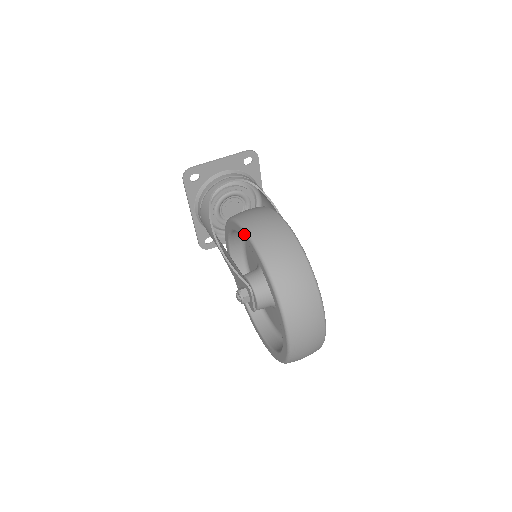
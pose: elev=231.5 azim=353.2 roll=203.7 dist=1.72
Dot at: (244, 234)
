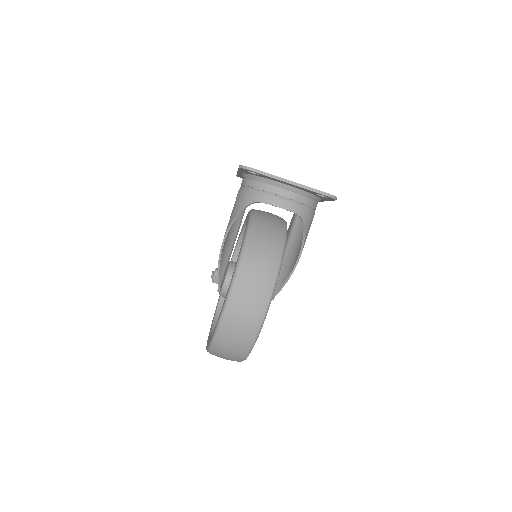
Dot at: (227, 294)
